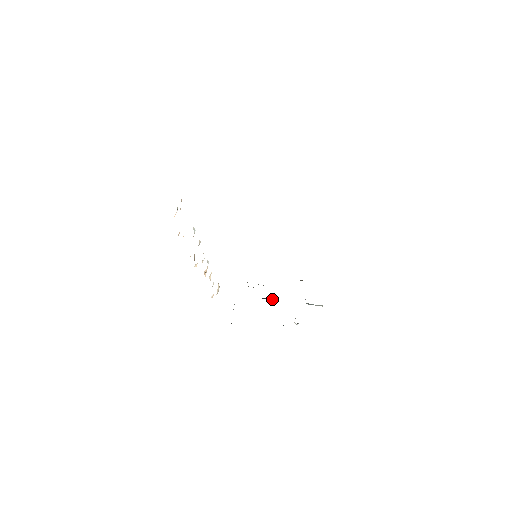
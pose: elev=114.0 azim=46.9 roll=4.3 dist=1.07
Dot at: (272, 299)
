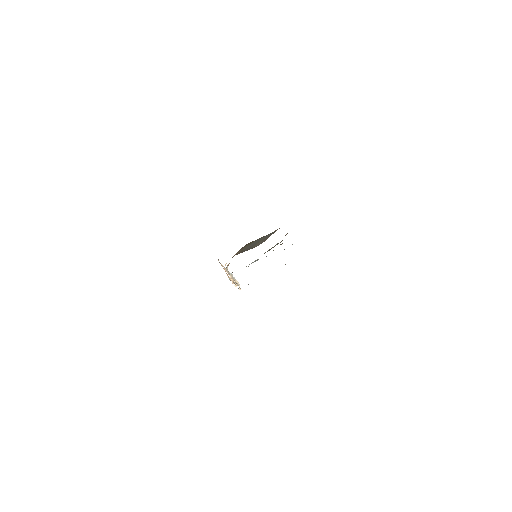
Dot at: occluded
